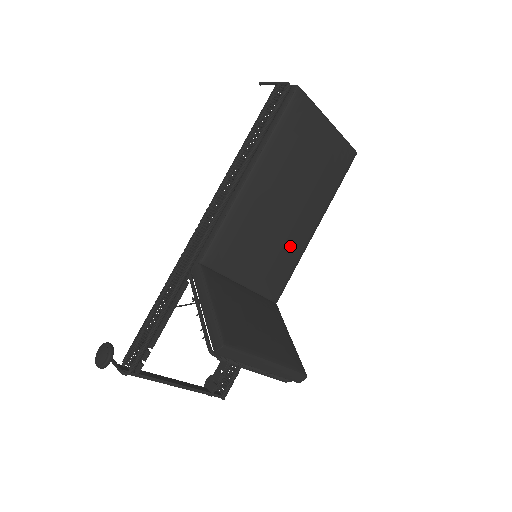
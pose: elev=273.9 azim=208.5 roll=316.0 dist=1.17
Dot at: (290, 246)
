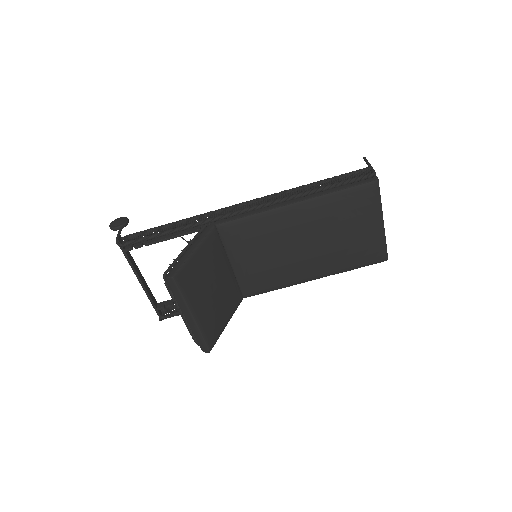
Dot at: (284, 272)
